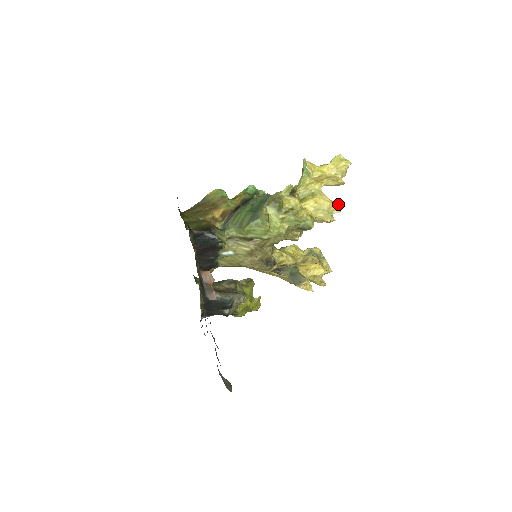
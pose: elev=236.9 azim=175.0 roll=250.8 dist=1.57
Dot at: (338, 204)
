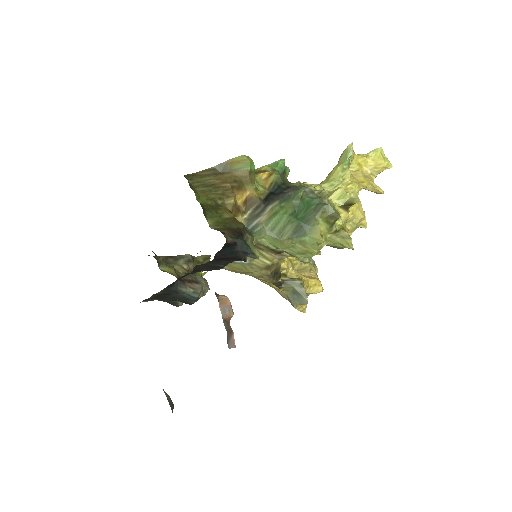
Dot at: occluded
